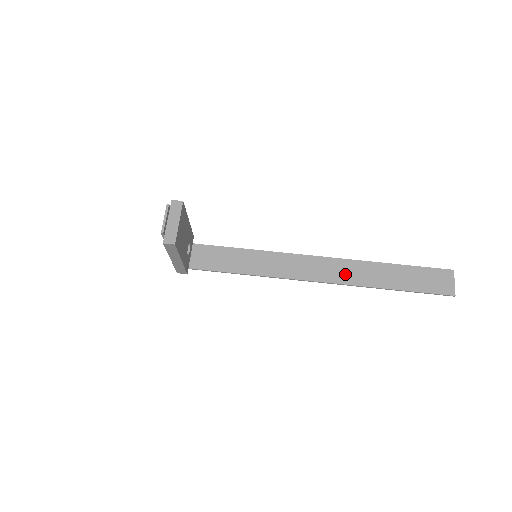
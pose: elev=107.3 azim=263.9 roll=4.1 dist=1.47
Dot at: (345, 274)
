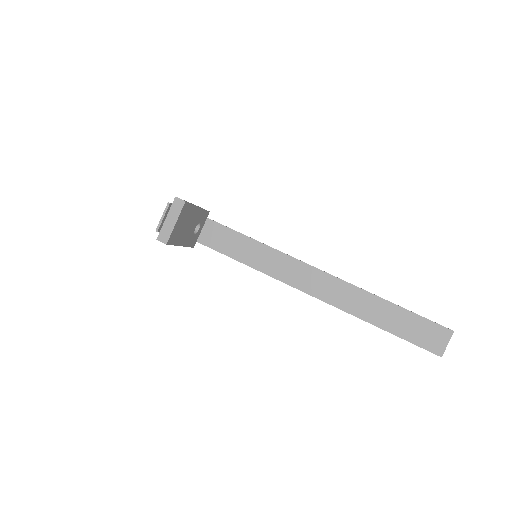
Dot at: (340, 297)
